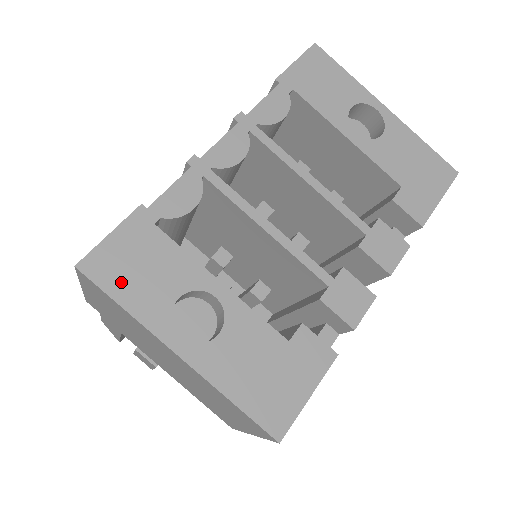
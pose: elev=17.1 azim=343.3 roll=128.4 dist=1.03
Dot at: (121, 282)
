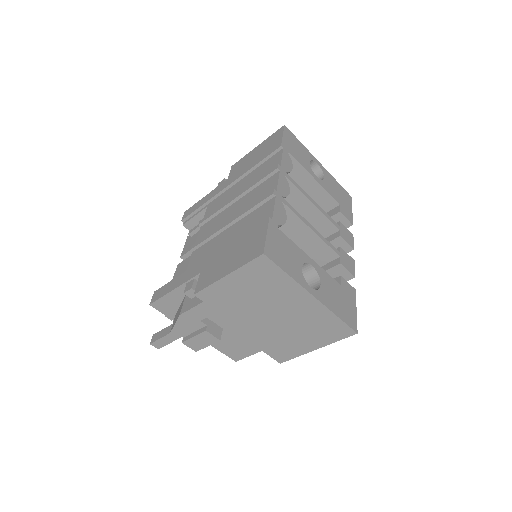
Dot at: (282, 261)
